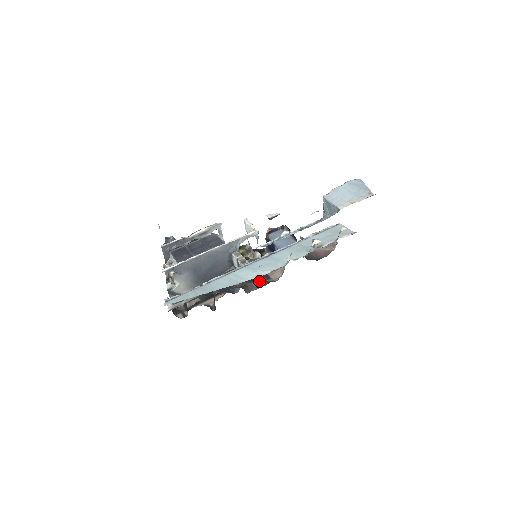
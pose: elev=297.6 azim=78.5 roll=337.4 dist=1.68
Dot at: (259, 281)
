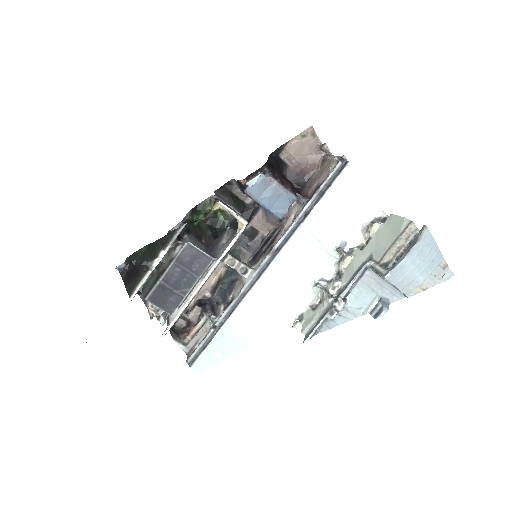
Dot at: (248, 243)
